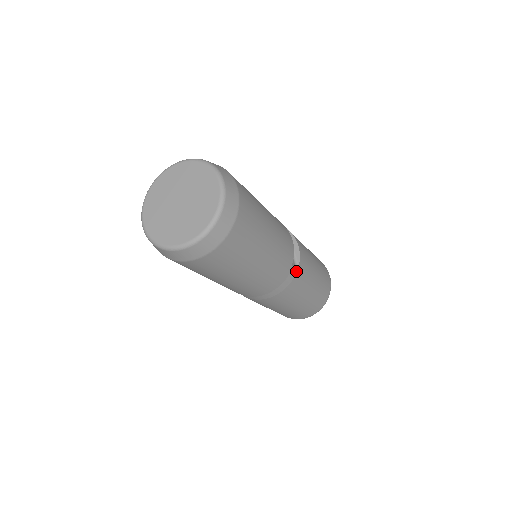
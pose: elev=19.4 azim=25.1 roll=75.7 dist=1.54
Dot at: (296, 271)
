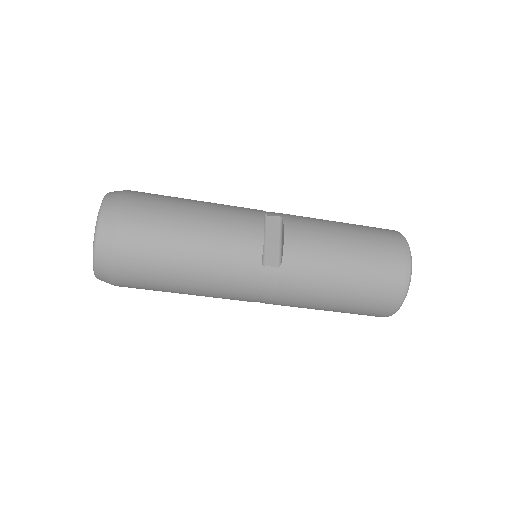
Dot at: (279, 270)
